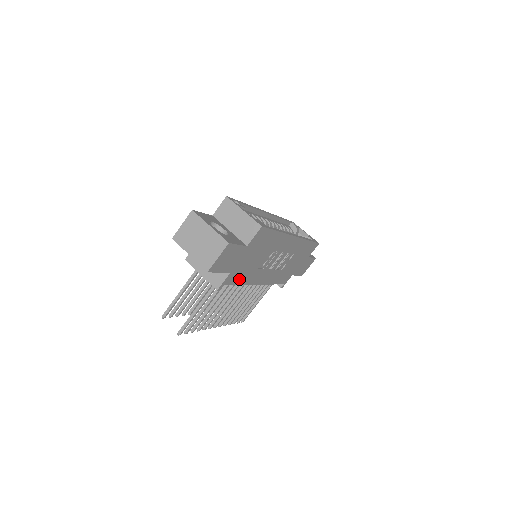
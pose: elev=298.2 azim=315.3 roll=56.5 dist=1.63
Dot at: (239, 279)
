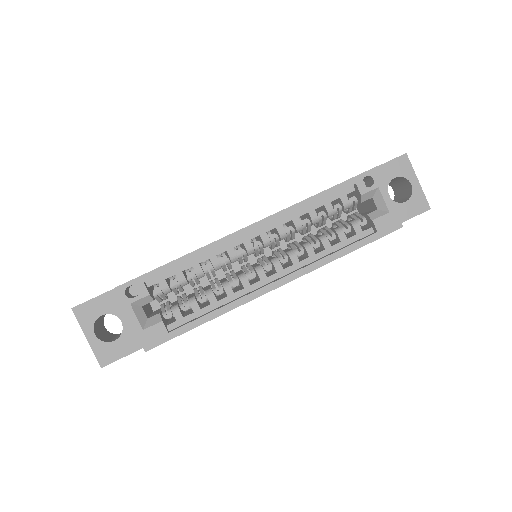
Dot at: occluded
